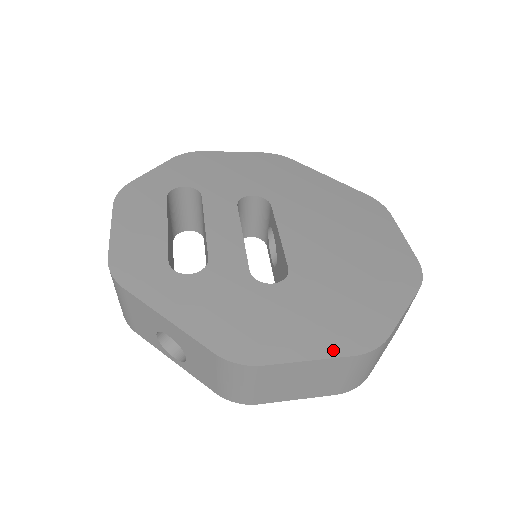
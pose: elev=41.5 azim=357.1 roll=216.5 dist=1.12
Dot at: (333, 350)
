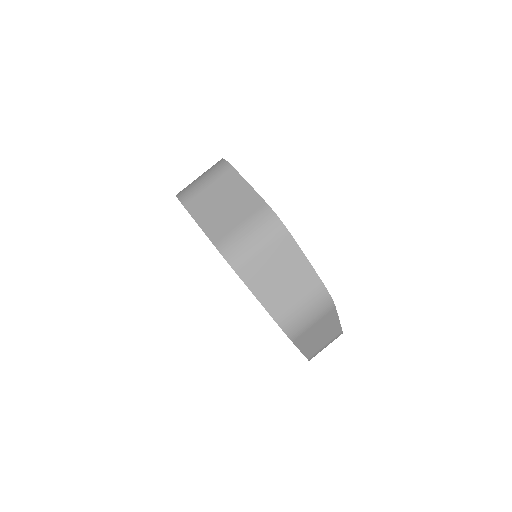
Dot at: occluded
